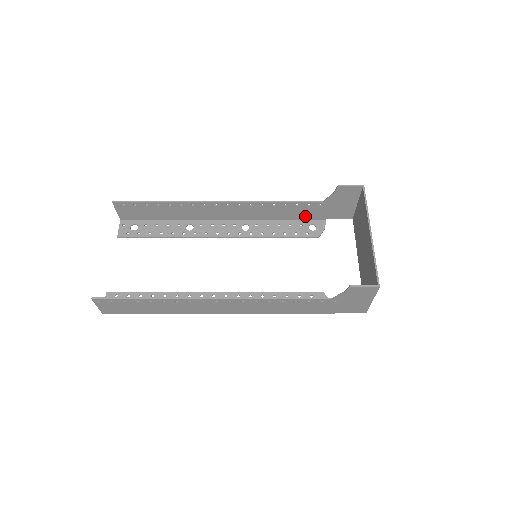
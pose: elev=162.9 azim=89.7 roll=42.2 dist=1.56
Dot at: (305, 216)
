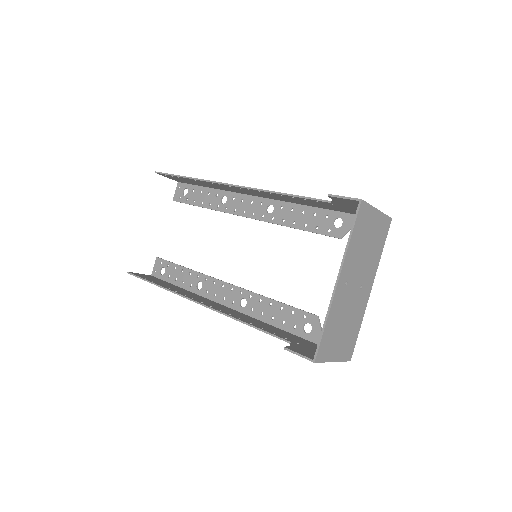
Dot at: (328, 207)
